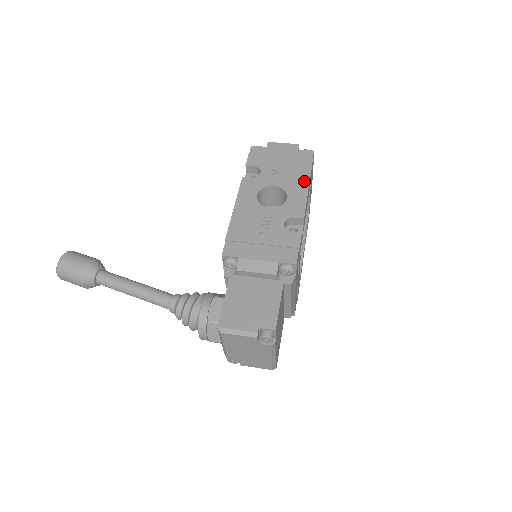
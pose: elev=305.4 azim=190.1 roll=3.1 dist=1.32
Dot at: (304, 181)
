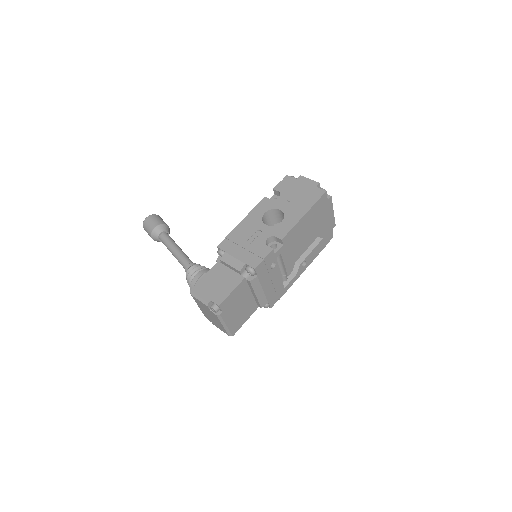
Dot at: (302, 212)
